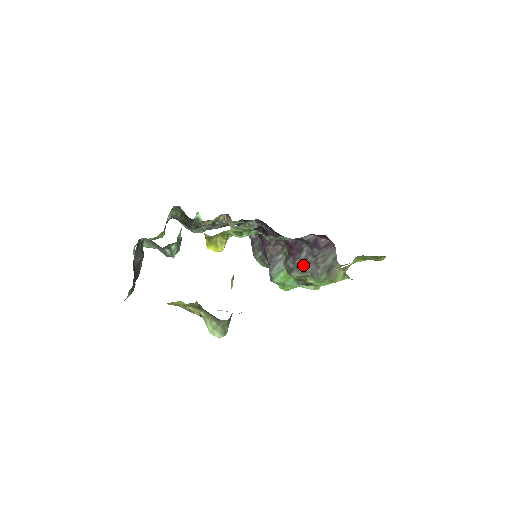
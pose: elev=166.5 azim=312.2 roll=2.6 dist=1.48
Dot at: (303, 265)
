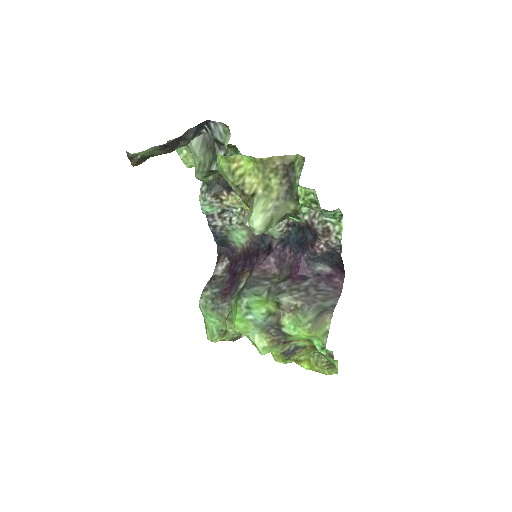
Dot at: (300, 292)
